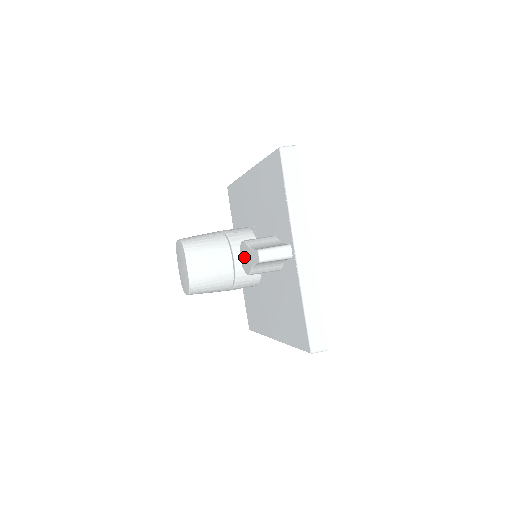
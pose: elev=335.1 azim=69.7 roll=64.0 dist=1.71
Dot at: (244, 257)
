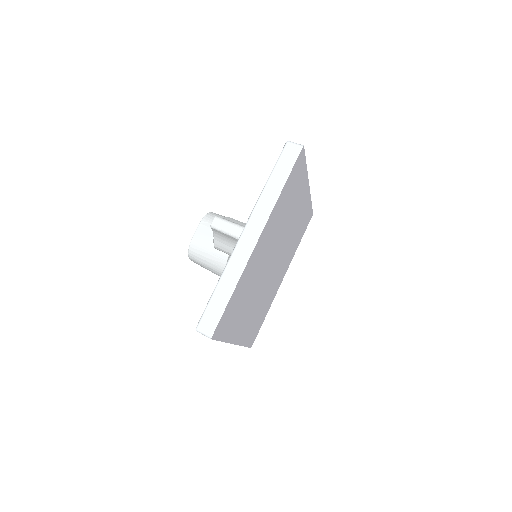
Dot at: occluded
